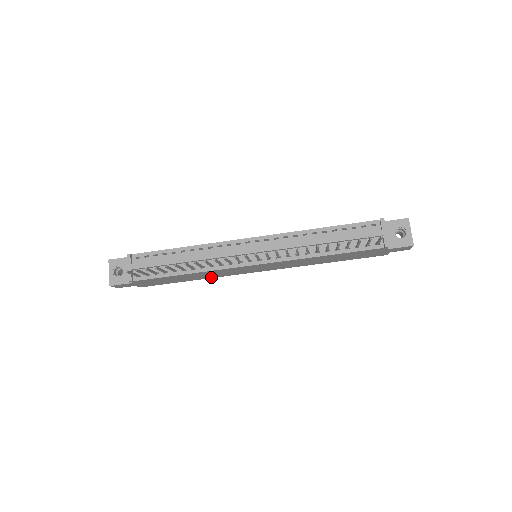
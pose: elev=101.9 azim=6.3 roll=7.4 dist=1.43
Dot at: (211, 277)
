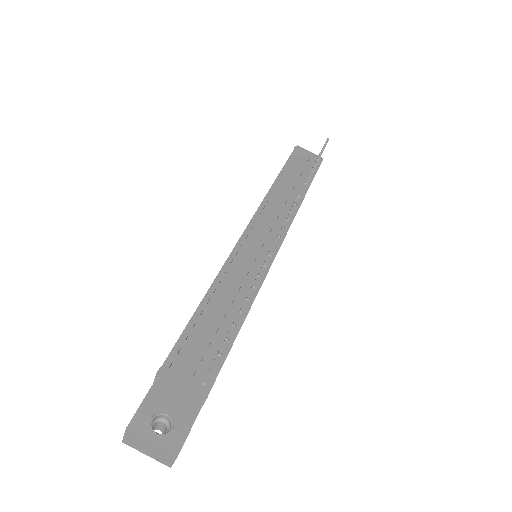
Dot at: occluded
